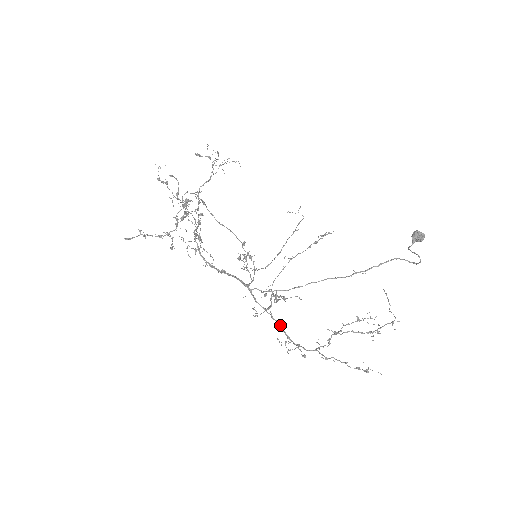
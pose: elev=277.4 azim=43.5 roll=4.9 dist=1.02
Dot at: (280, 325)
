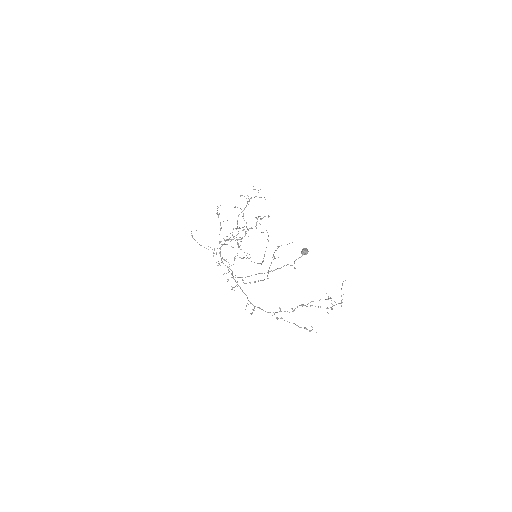
Dot at: occluded
